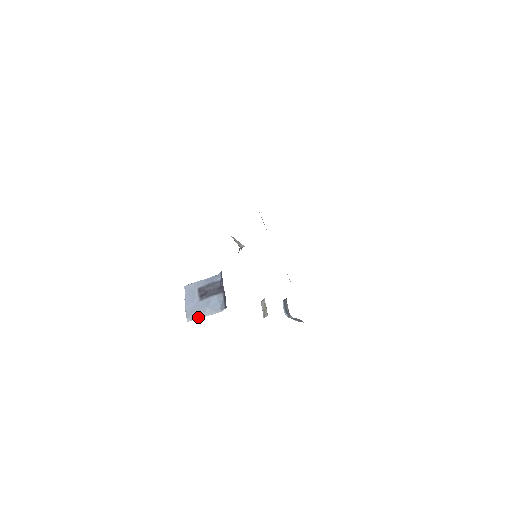
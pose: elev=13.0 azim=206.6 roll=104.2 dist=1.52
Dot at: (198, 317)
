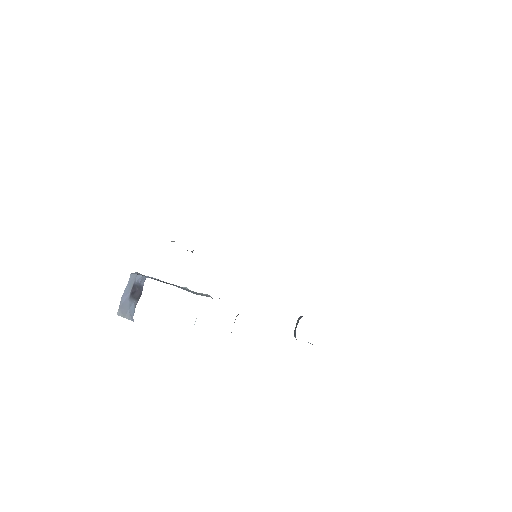
Dot at: (122, 315)
